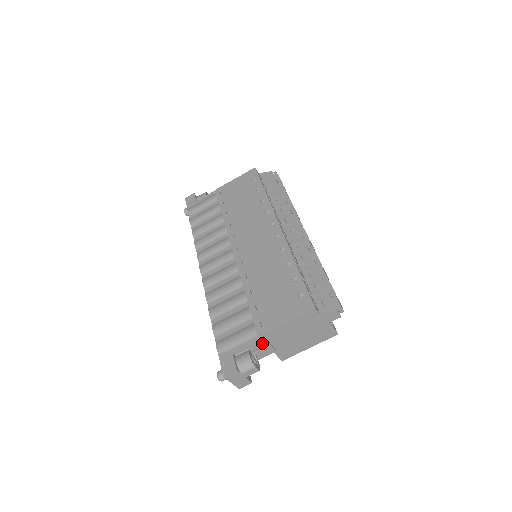
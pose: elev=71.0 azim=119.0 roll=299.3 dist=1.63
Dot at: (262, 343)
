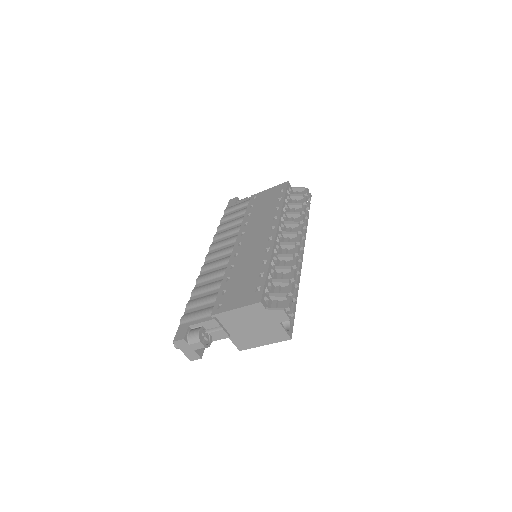
Dot at: (214, 324)
